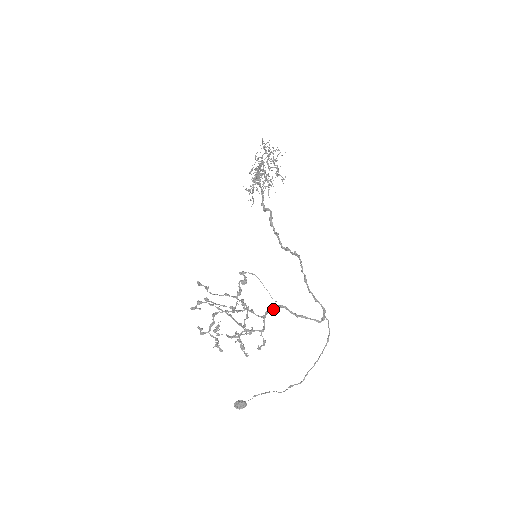
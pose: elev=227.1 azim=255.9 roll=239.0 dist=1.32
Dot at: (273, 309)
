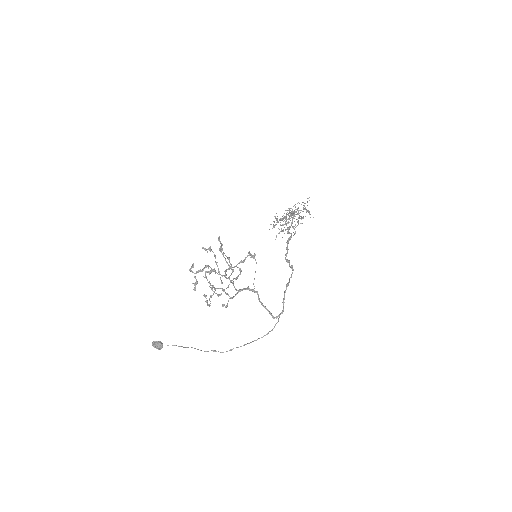
Dot at: (250, 290)
